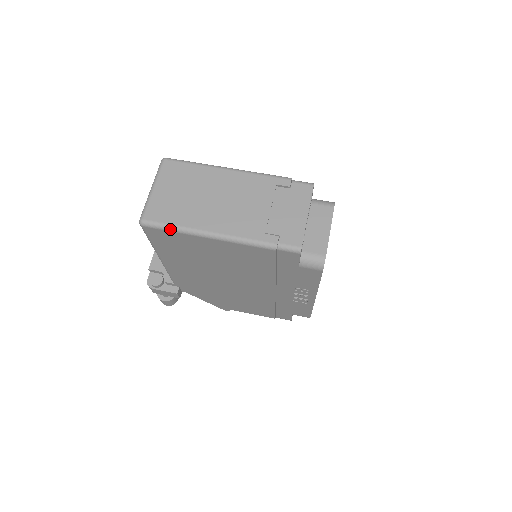
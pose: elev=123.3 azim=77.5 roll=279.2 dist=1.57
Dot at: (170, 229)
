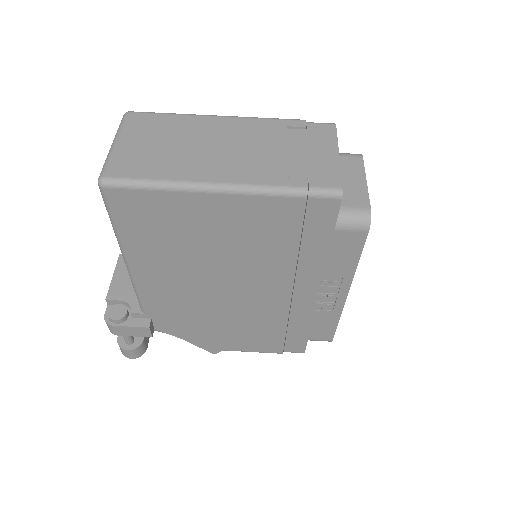
Dot at: (146, 186)
